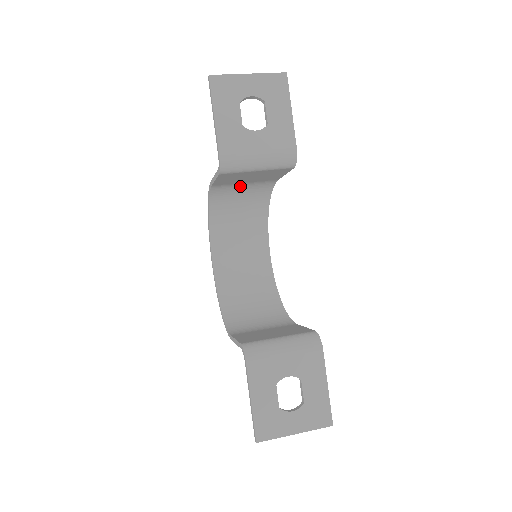
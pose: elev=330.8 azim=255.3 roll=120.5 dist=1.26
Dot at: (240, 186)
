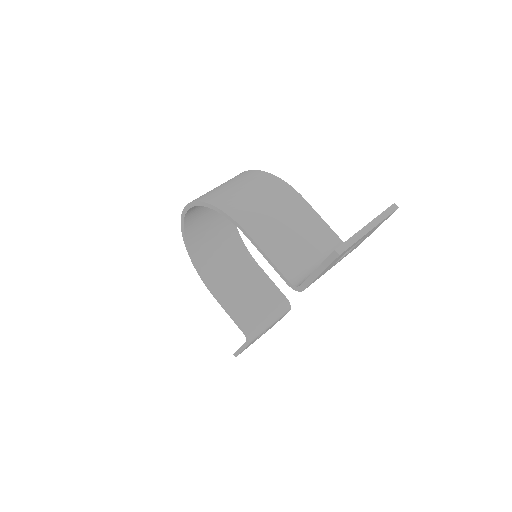
Dot at: (264, 211)
